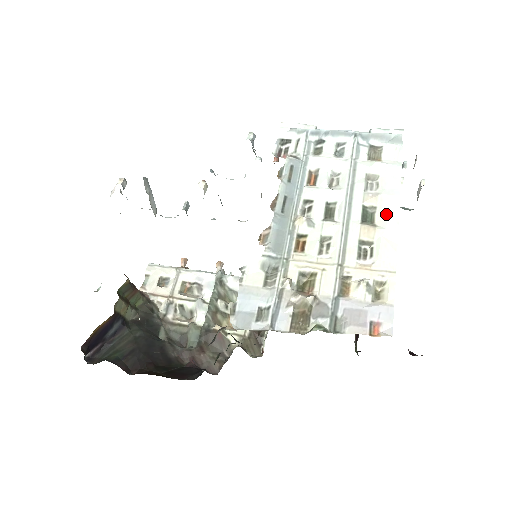
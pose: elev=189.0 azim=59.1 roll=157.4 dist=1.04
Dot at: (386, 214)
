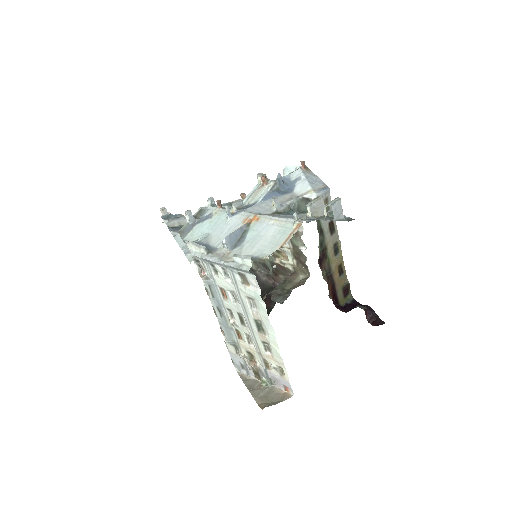
Dot at: (266, 329)
